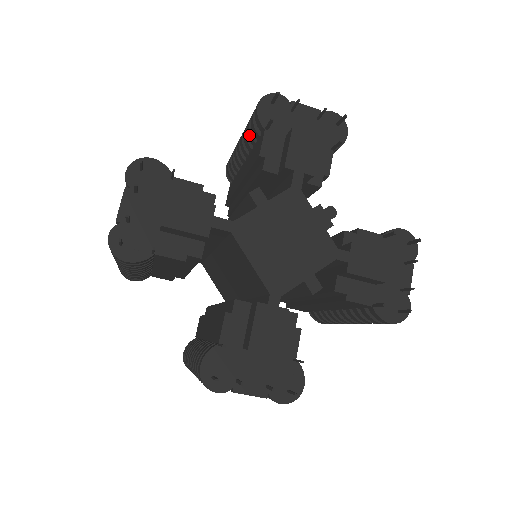
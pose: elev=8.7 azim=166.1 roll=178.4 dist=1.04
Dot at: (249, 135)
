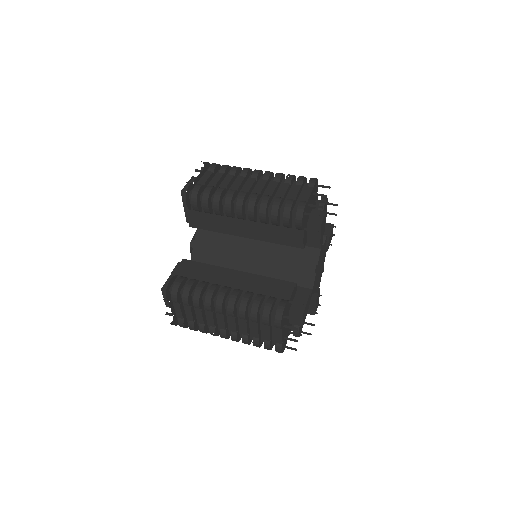
Dot at: (276, 225)
